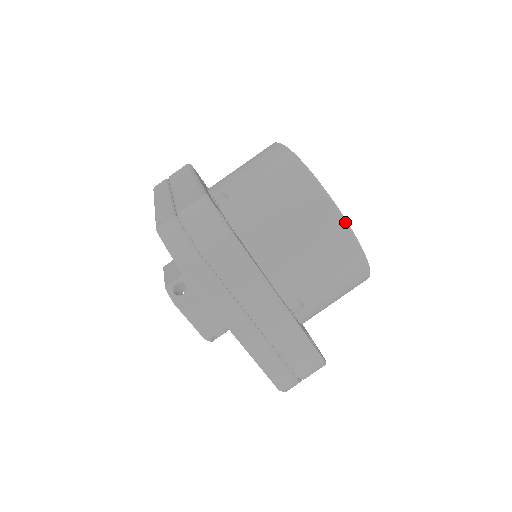
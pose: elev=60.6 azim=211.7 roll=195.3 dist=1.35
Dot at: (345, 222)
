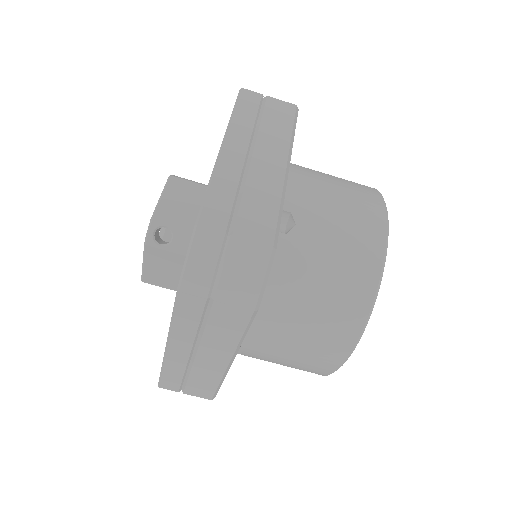
Dot at: (349, 356)
